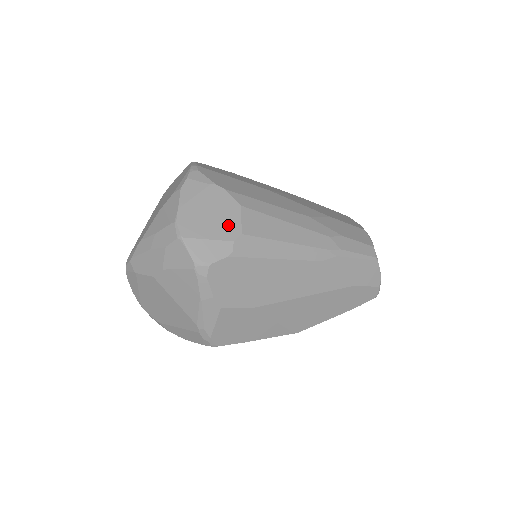
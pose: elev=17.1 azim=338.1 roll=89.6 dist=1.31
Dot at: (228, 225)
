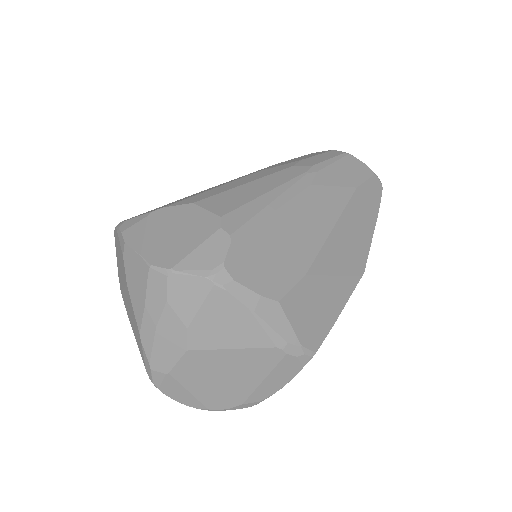
Dot at: (200, 223)
